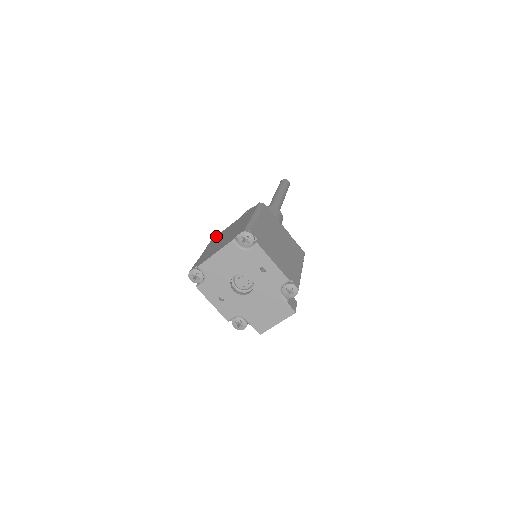
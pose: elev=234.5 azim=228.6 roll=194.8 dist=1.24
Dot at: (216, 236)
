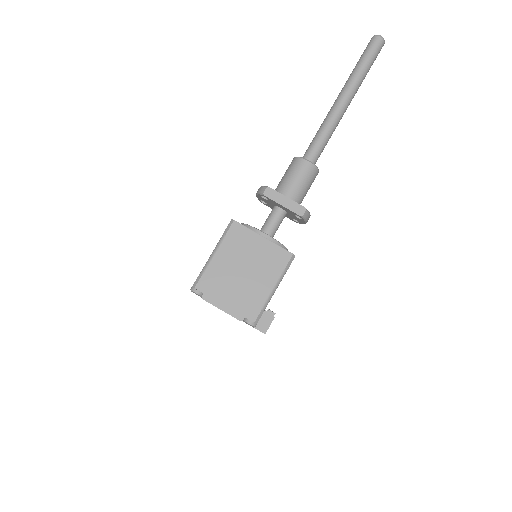
Dot at: occluded
